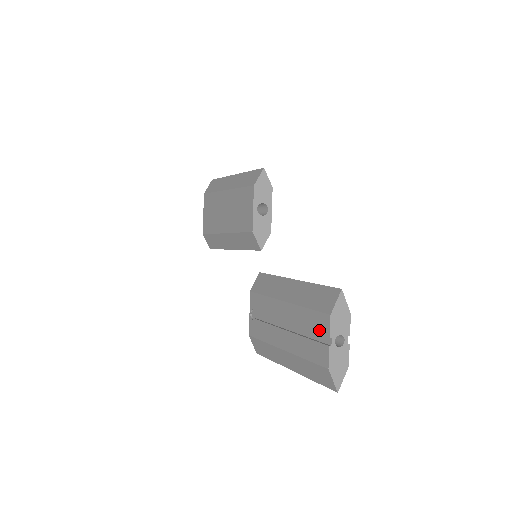
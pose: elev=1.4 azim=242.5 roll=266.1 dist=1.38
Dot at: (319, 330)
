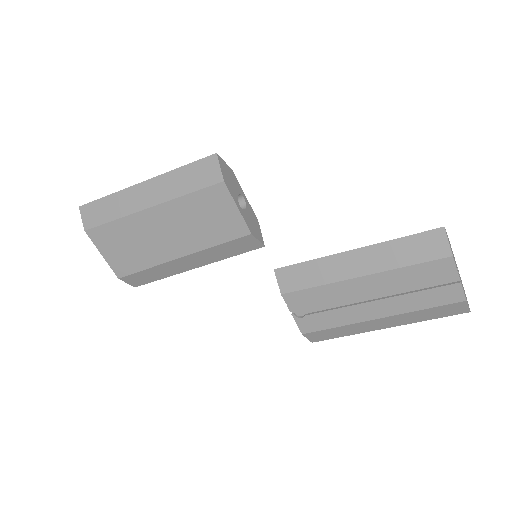
Dot at: (438, 276)
